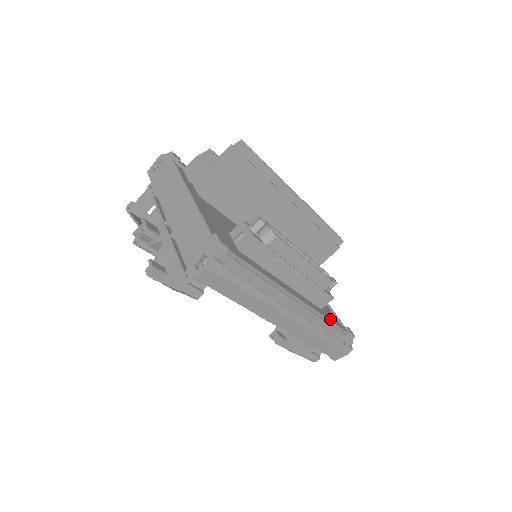
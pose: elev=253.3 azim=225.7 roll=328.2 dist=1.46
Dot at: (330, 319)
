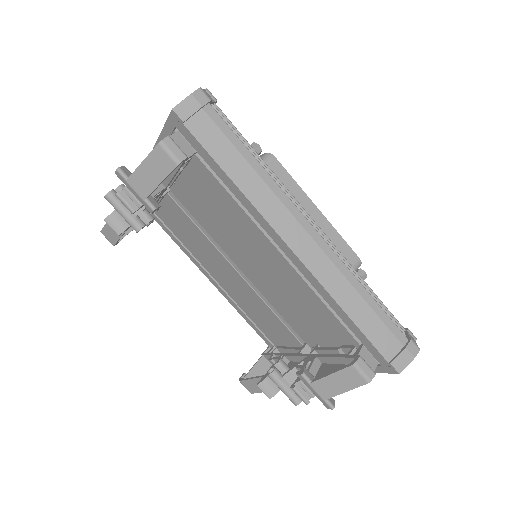
Dot at: (369, 291)
